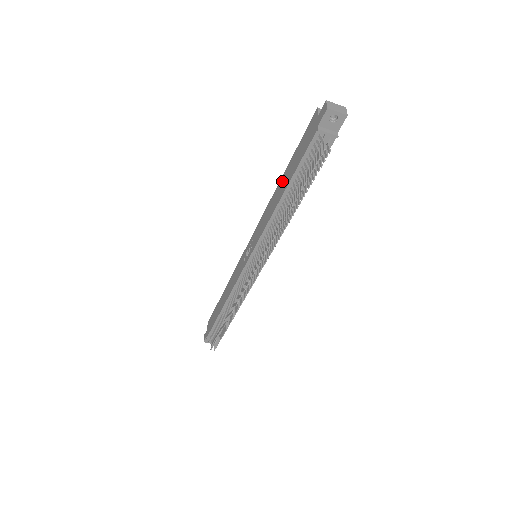
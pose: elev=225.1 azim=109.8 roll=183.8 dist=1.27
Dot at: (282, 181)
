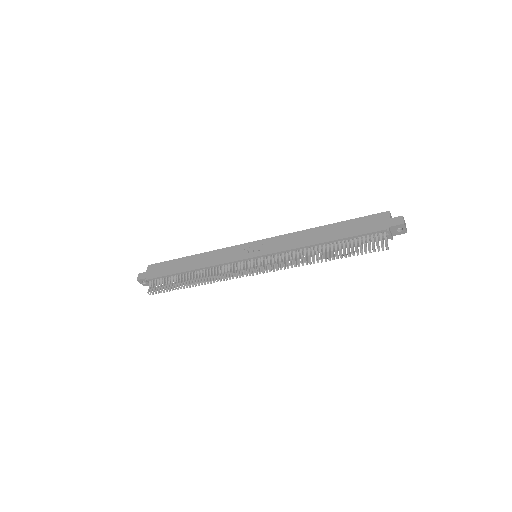
Dot at: (326, 229)
